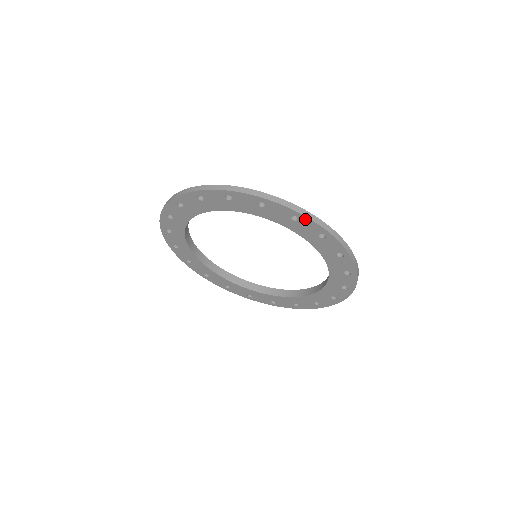
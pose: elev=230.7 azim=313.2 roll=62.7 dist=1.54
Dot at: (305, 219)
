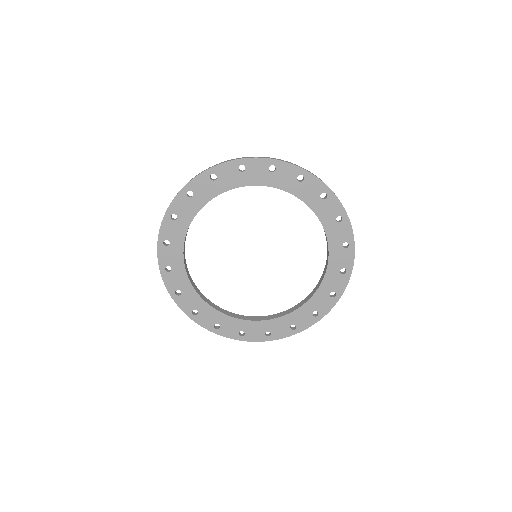
Dot at: (248, 162)
